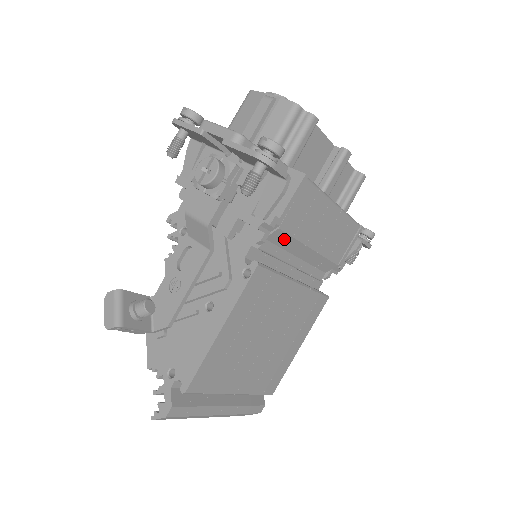
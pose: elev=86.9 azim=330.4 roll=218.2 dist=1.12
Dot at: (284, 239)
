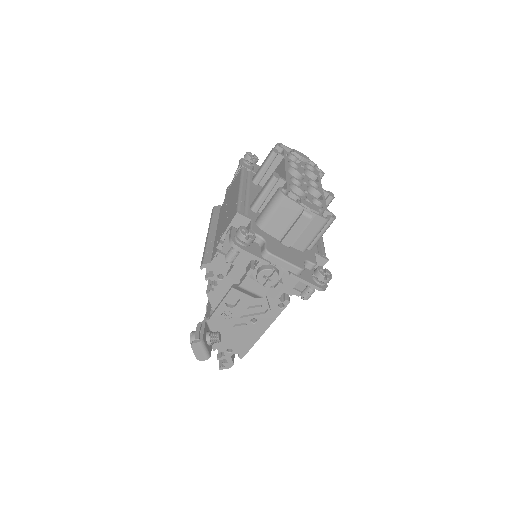
Dot at: occluded
